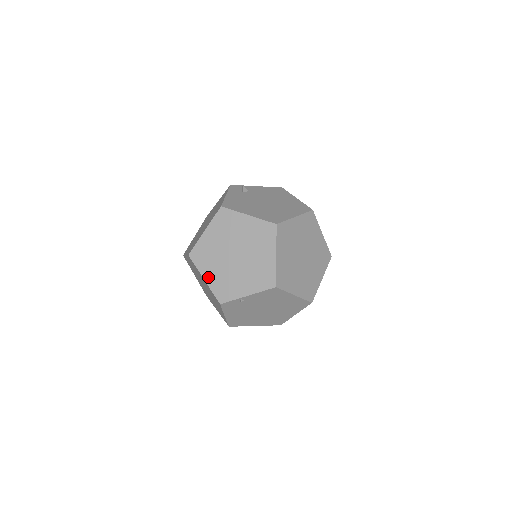
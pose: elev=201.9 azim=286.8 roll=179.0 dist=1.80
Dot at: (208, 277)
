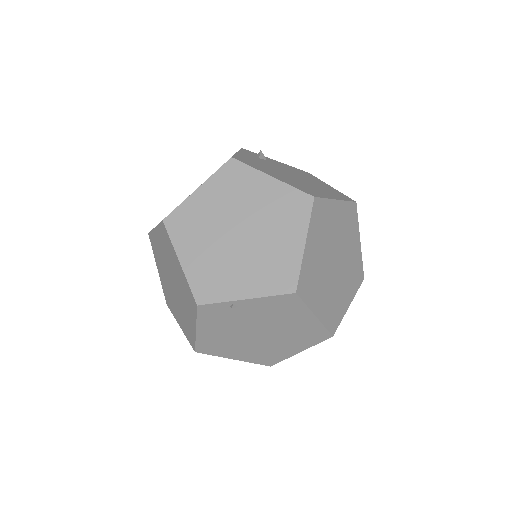
Dot at: (187, 259)
